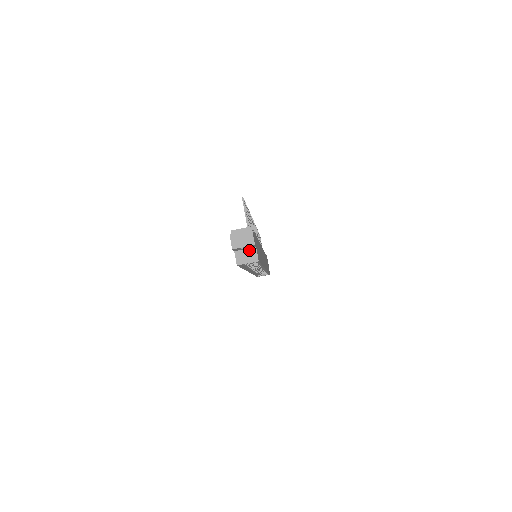
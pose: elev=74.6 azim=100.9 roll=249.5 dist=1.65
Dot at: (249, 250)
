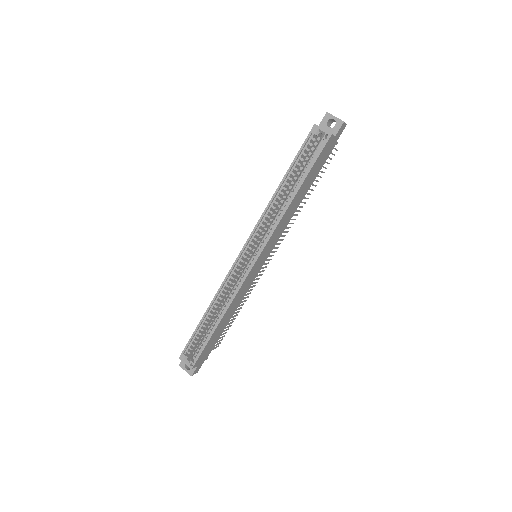
Dot at: occluded
